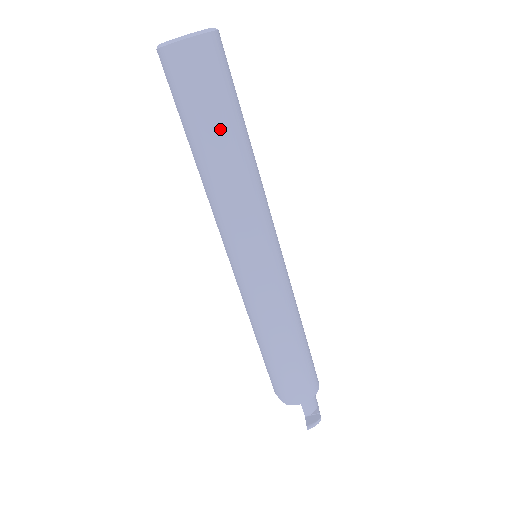
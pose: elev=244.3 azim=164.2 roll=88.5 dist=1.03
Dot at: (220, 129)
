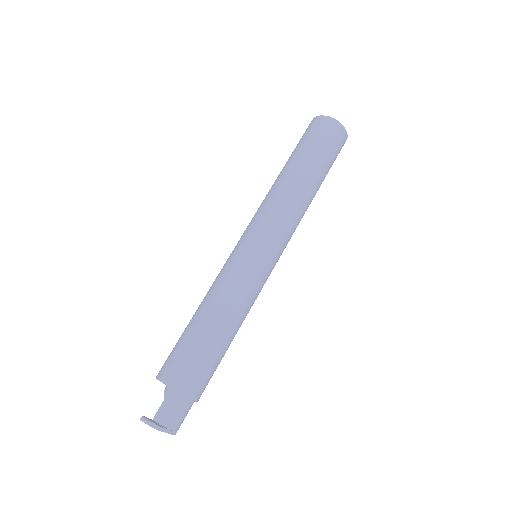
Dot at: (302, 158)
